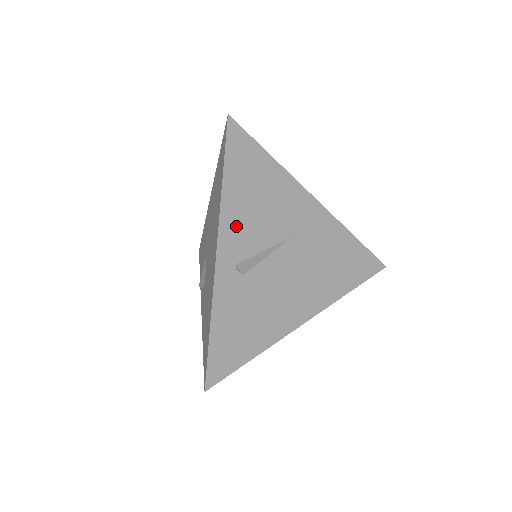
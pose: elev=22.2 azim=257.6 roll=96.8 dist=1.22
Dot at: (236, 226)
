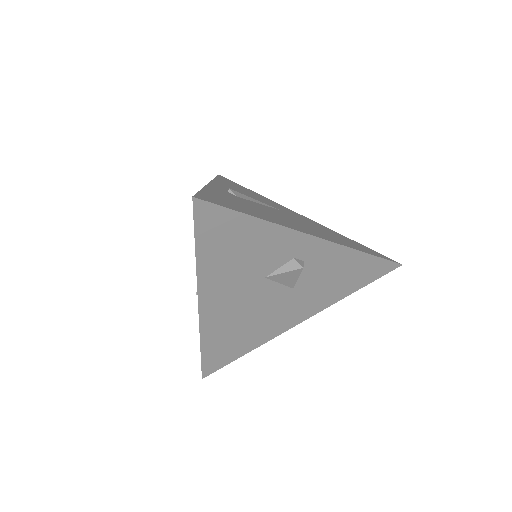
Dot at: (227, 187)
